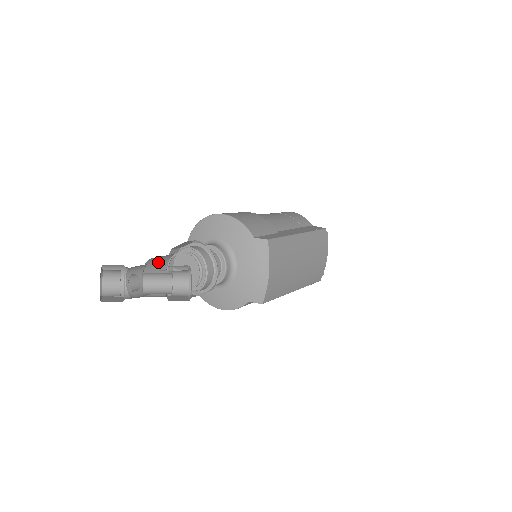
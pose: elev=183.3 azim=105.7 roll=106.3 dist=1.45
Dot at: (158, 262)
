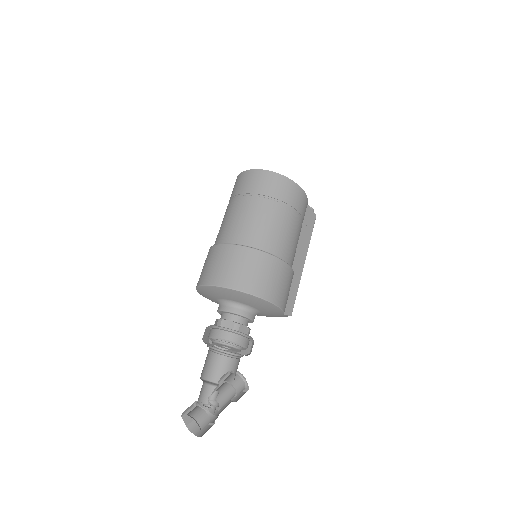
Dot at: occluded
